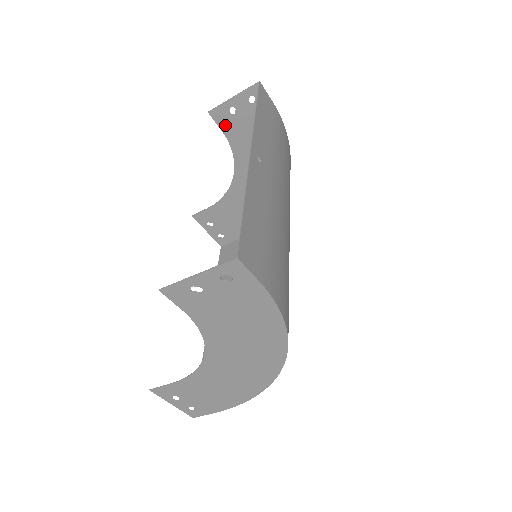
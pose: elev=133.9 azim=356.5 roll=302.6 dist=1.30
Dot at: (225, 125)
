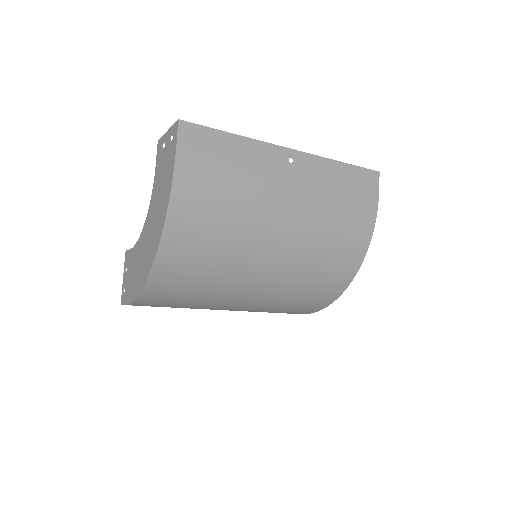
Dot at: occluded
